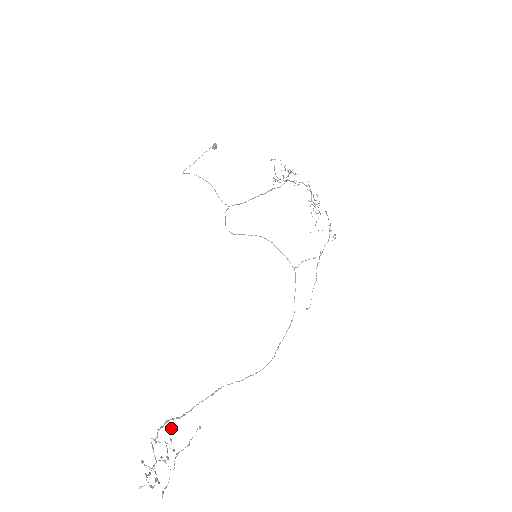
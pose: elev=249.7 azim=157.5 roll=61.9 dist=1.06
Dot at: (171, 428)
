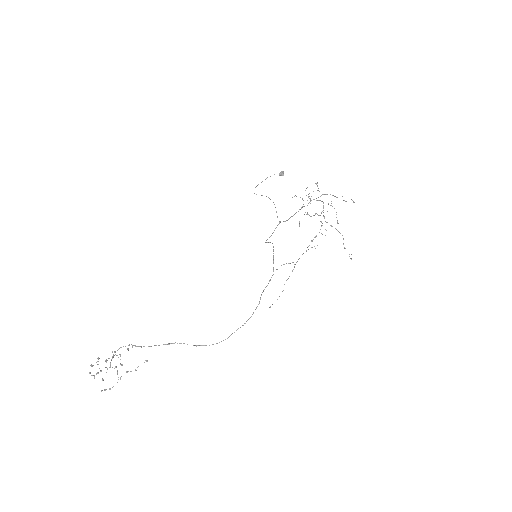
Dot at: (128, 350)
